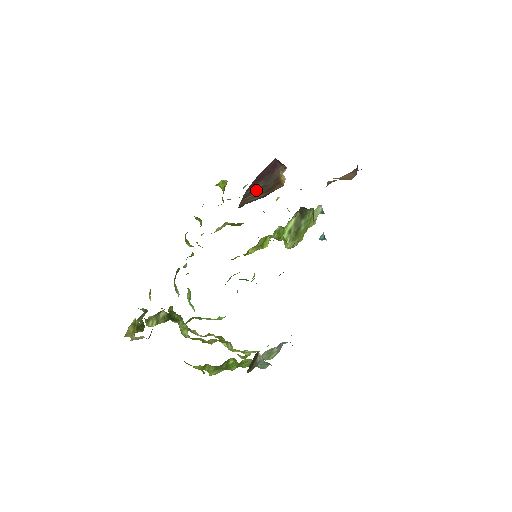
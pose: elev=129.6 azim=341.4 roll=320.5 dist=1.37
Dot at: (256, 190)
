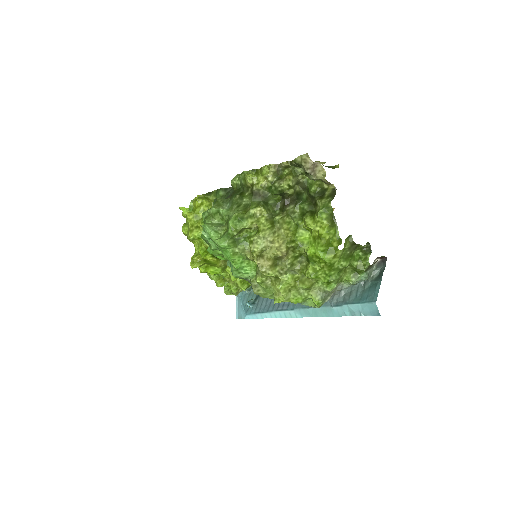
Dot at: occluded
